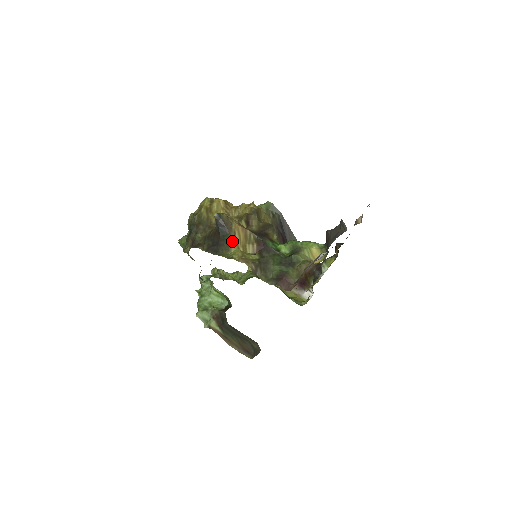
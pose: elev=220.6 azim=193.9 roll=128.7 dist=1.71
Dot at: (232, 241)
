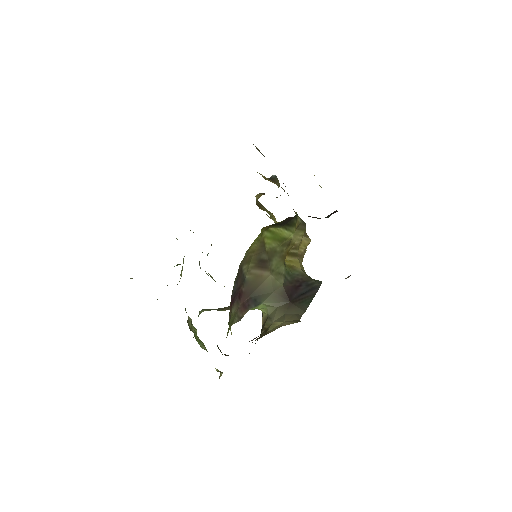
Dot at: occluded
